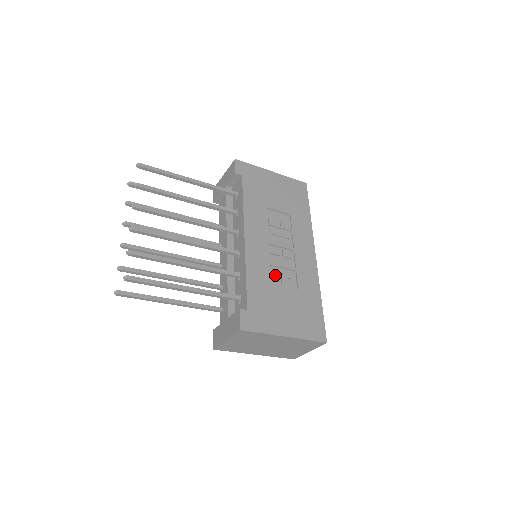
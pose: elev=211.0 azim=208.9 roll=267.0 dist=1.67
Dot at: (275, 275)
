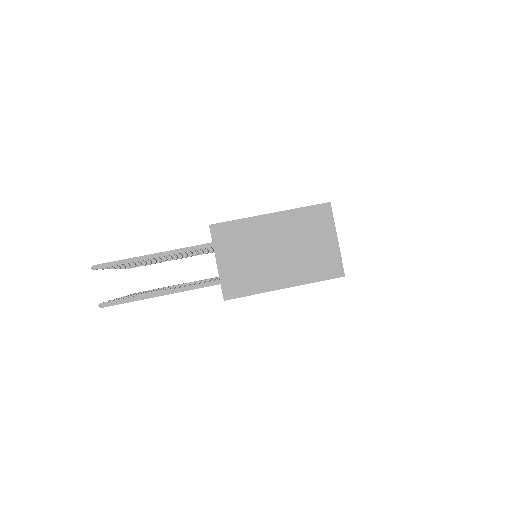
Dot at: occluded
